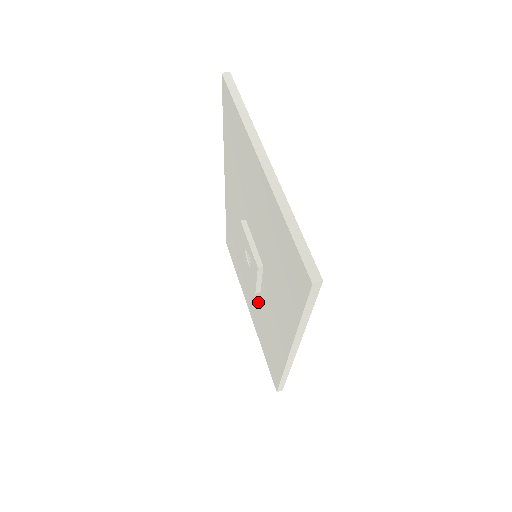
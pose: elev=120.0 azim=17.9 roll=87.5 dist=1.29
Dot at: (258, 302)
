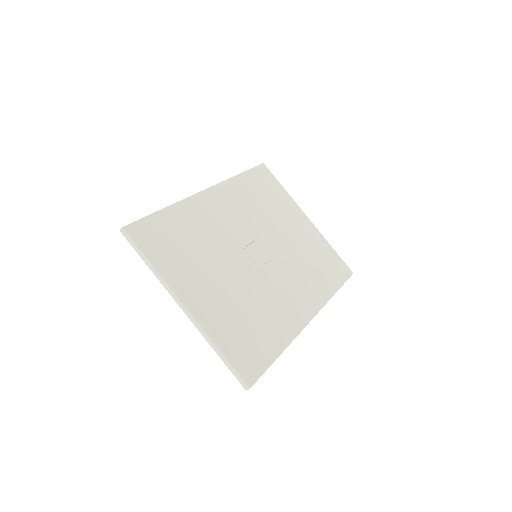
Dot at: occluded
